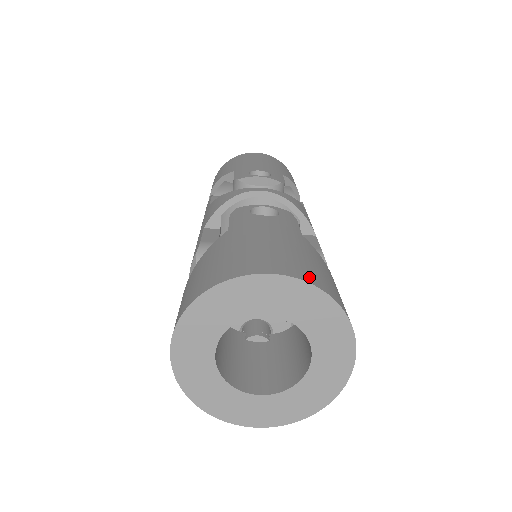
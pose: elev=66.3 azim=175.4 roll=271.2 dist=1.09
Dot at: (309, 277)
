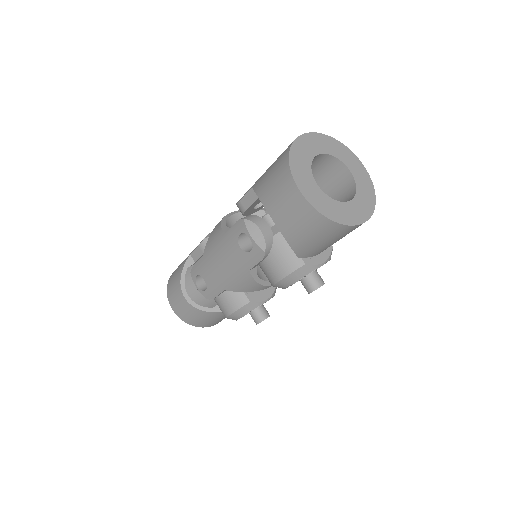
Dot at: occluded
